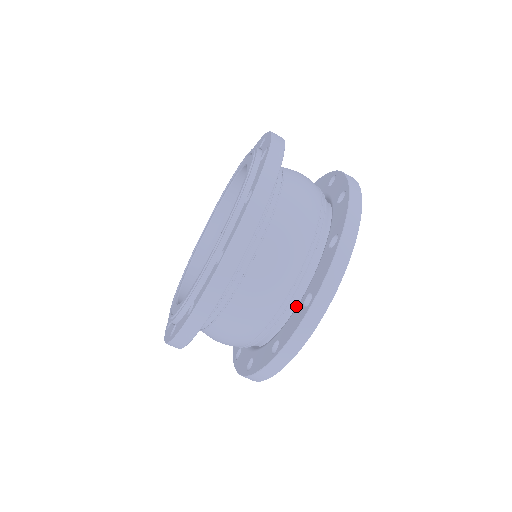
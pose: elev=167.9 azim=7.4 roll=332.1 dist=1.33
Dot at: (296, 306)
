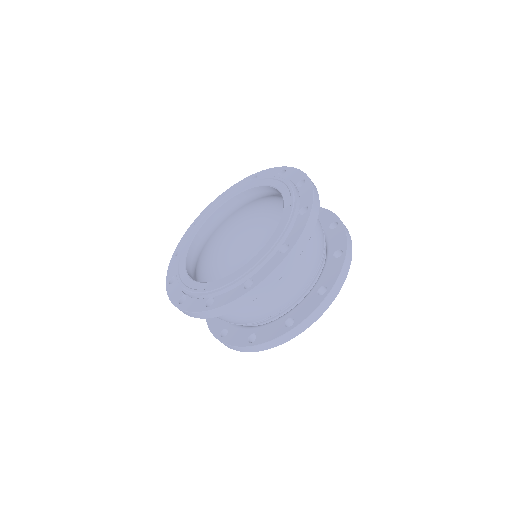
Dot at: (304, 295)
